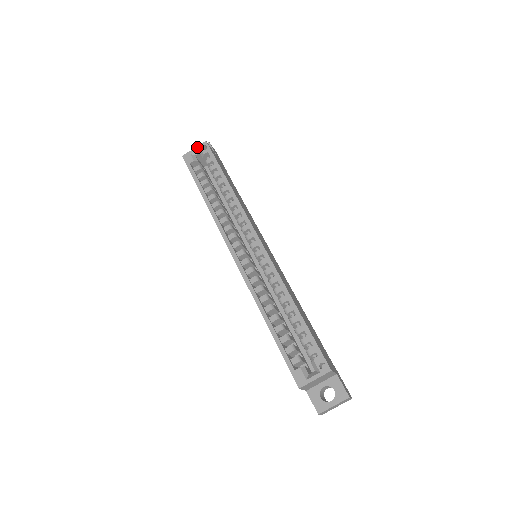
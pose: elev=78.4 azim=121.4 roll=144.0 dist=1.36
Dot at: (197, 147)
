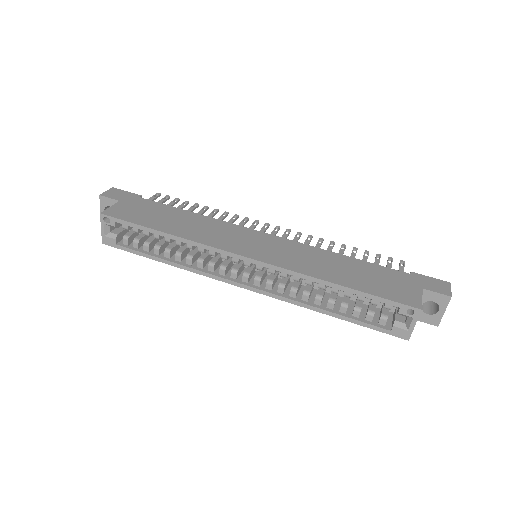
Dot at: (101, 226)
